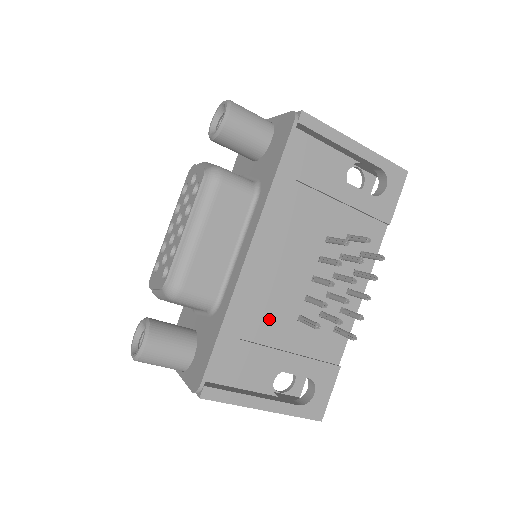
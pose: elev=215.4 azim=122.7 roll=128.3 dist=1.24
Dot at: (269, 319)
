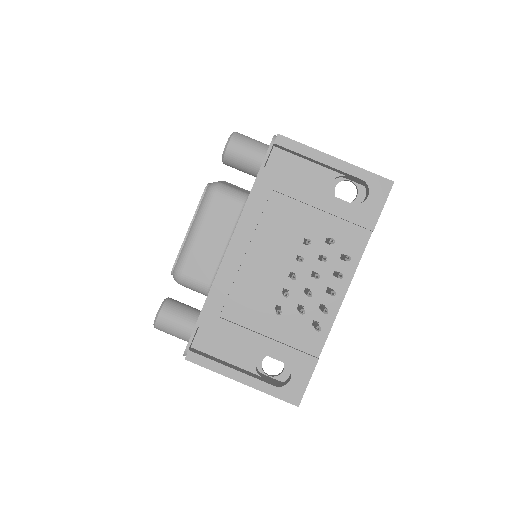
Dot at: (248, 305)
